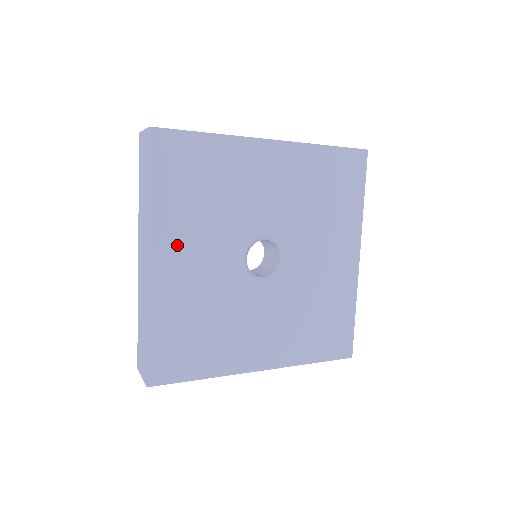
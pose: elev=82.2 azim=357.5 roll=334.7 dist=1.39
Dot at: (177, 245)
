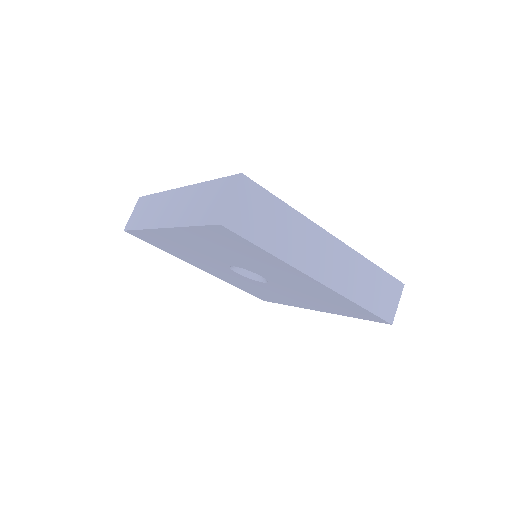
Dot at: (201, 266)
